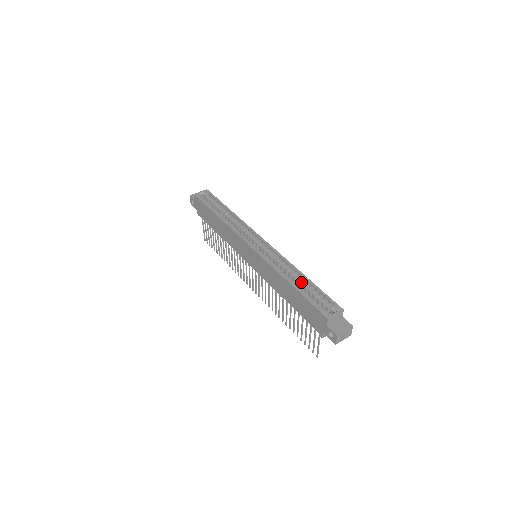
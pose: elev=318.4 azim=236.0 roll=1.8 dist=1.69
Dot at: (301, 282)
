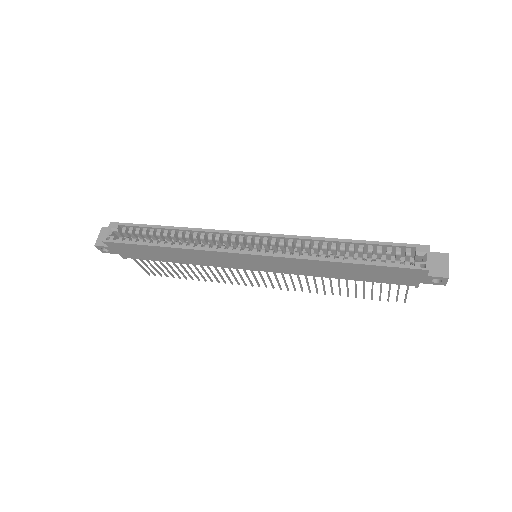
Dot at: (351, 250)
